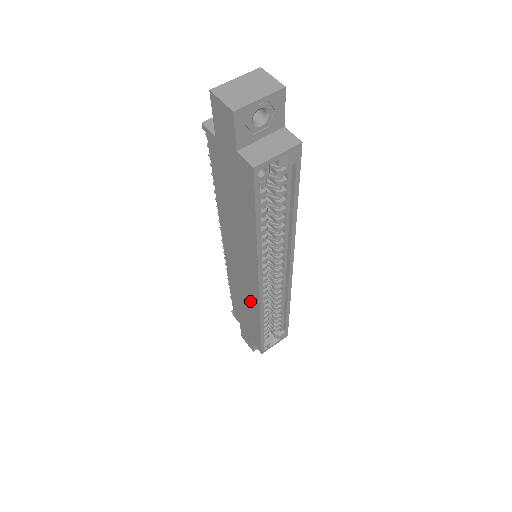
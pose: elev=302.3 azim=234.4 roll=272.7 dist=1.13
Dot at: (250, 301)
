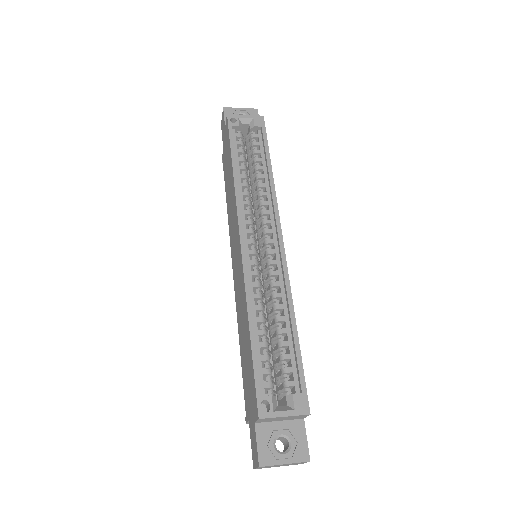
Dot at: (242, 294)
